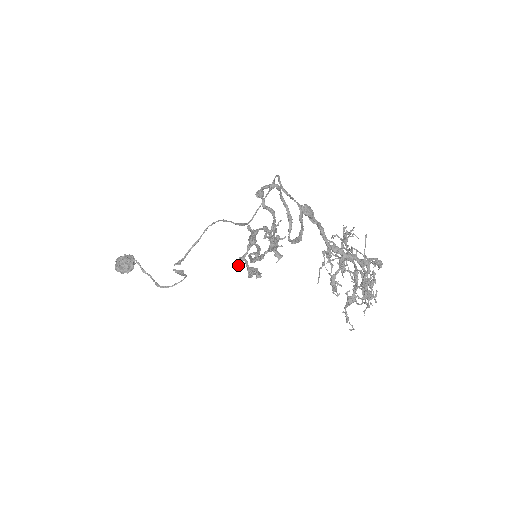
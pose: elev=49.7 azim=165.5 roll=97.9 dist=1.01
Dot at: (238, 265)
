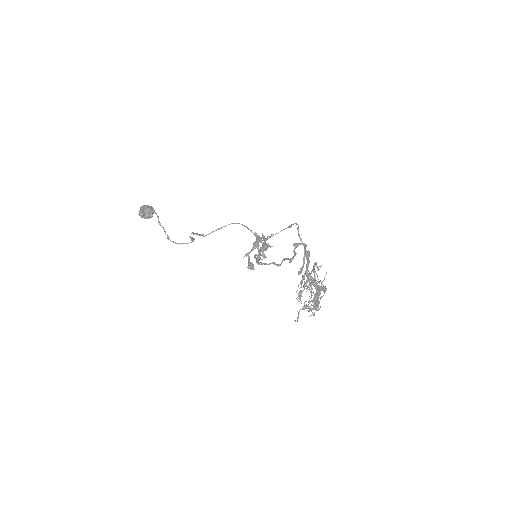
Dot at: occluded
